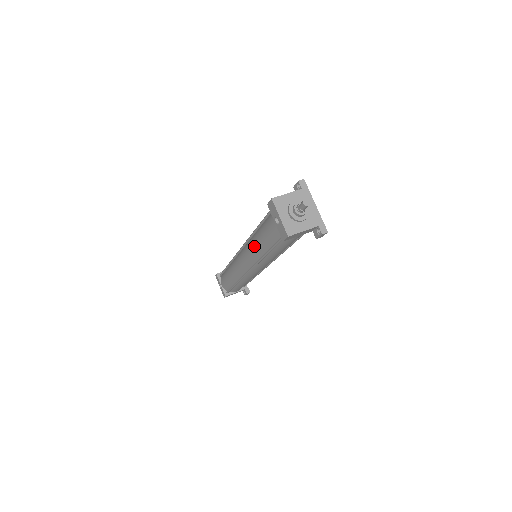
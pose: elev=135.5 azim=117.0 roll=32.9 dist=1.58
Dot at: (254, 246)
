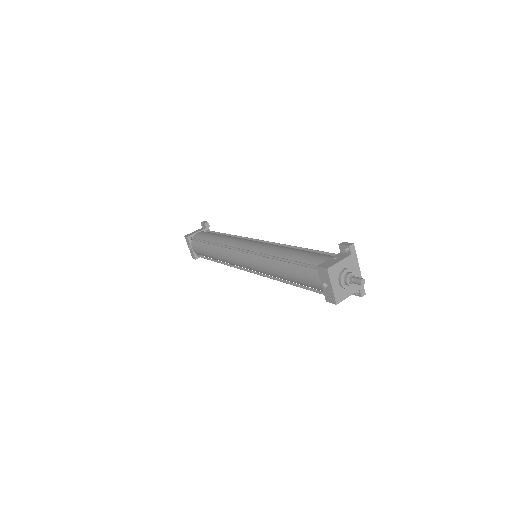
Dot at: (272, 269)
